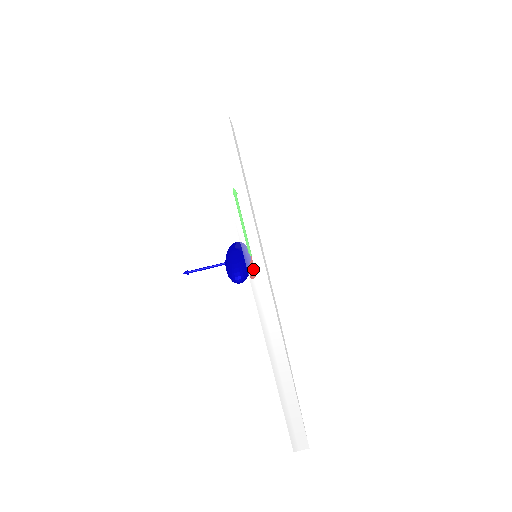
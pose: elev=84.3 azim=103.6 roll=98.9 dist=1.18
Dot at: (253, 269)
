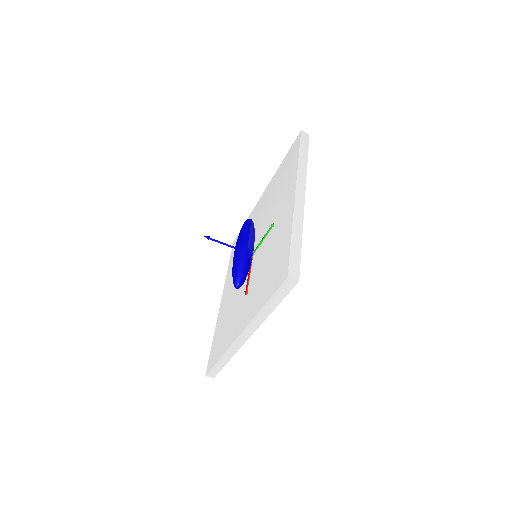
Dot at: (250, 327)
